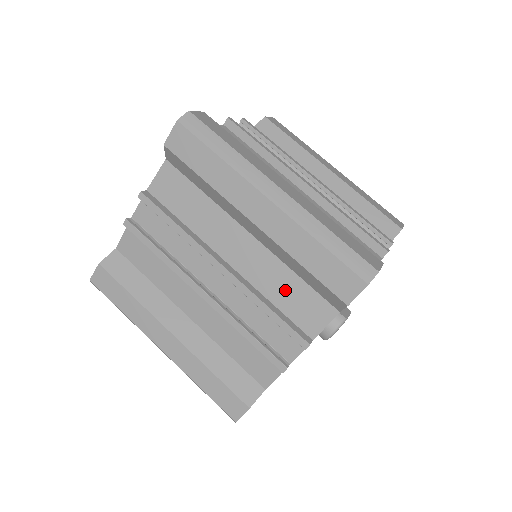
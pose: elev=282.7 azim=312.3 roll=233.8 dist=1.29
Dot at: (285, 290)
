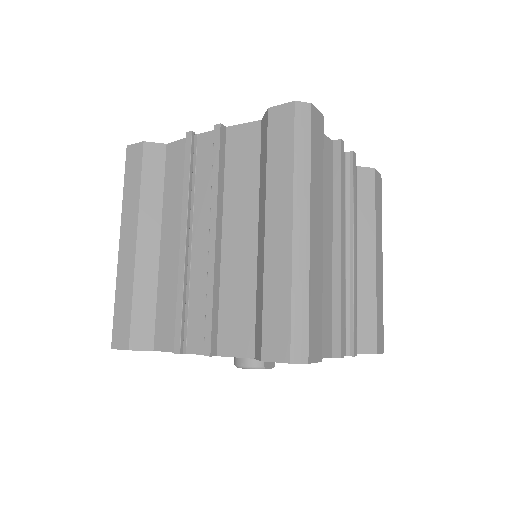
Dot at: (237, 301)
